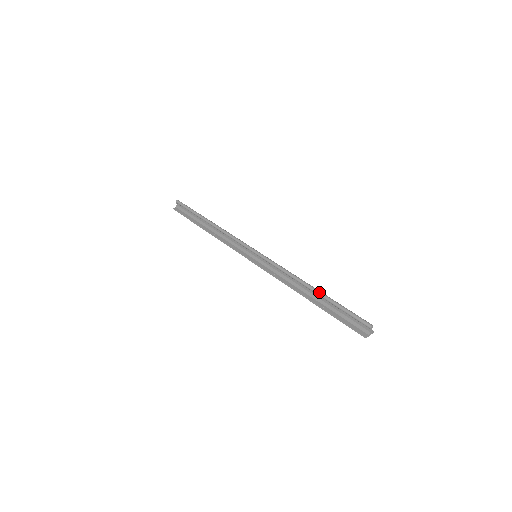
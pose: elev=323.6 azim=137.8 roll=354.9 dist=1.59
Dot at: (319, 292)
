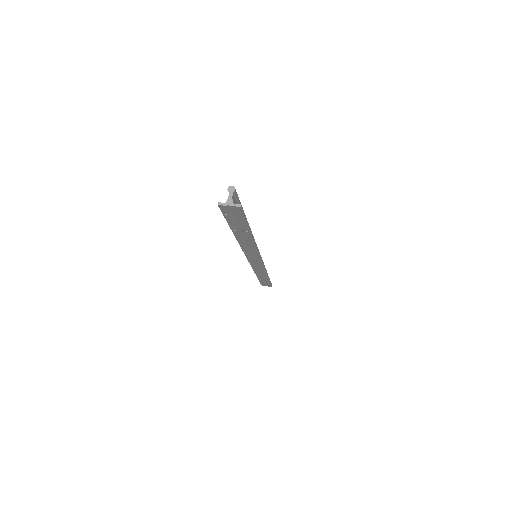
Dot at: occluded
